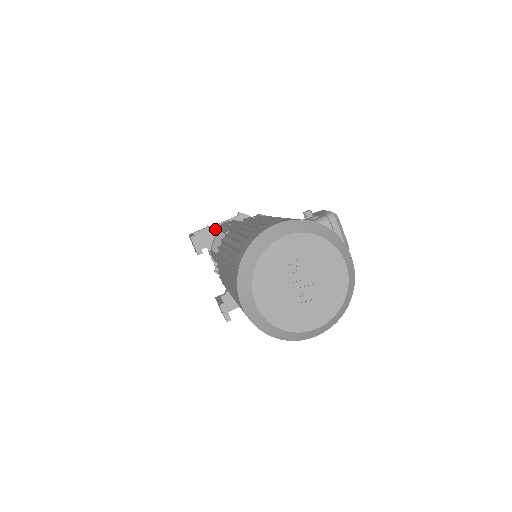
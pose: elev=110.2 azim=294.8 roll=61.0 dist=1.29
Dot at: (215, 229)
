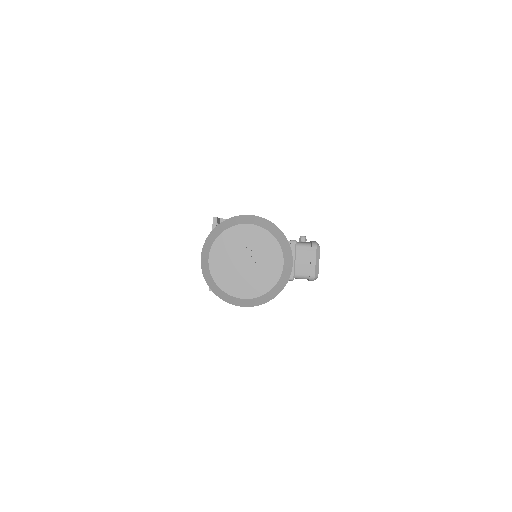
Dot at: occluded
